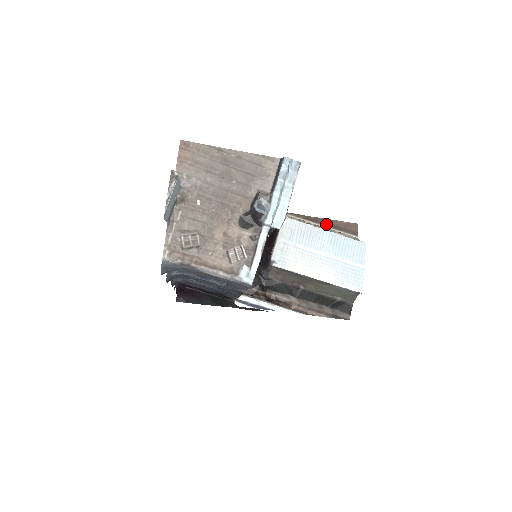
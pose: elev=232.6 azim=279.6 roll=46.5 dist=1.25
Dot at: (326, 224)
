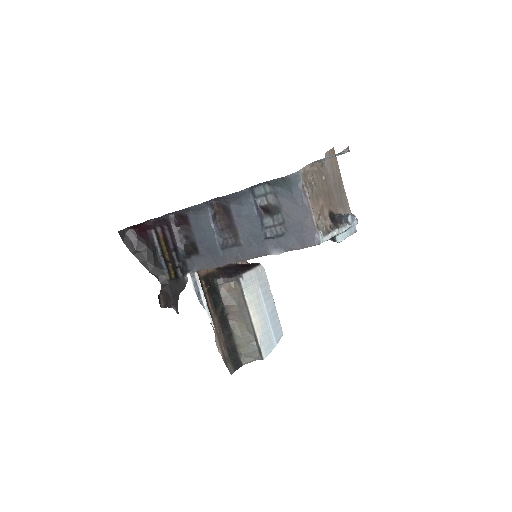
Dot at: occluded
